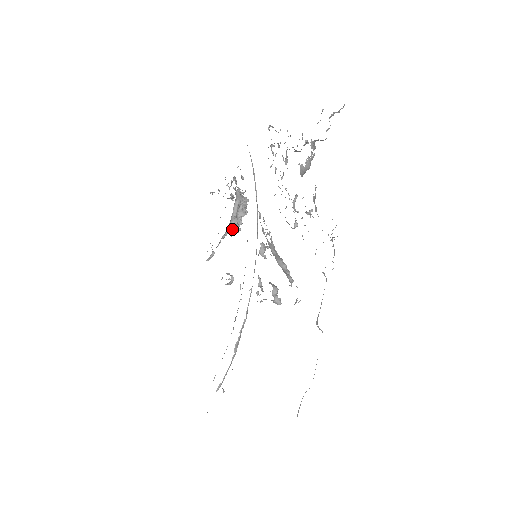
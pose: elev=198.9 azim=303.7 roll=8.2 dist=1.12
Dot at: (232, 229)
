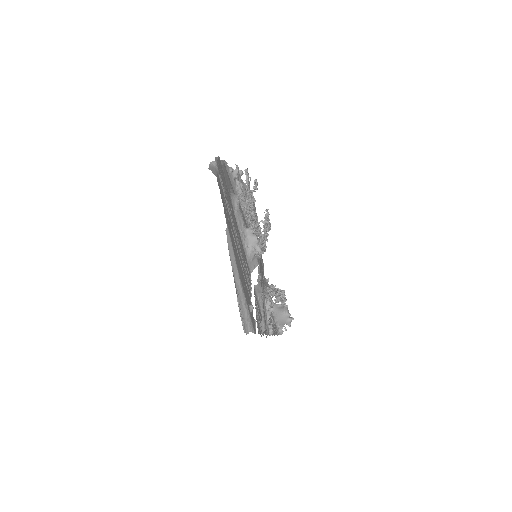
Dot at: (269, 297)
